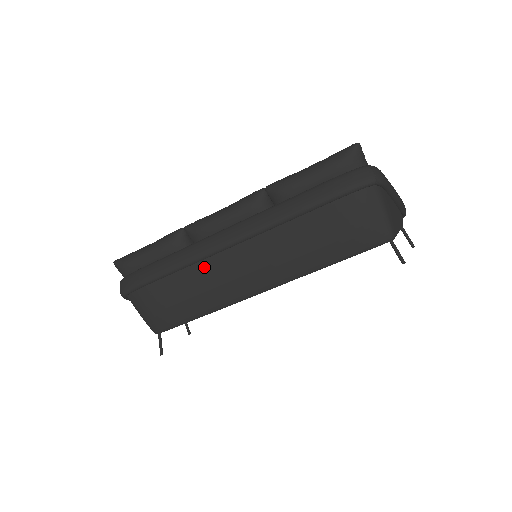
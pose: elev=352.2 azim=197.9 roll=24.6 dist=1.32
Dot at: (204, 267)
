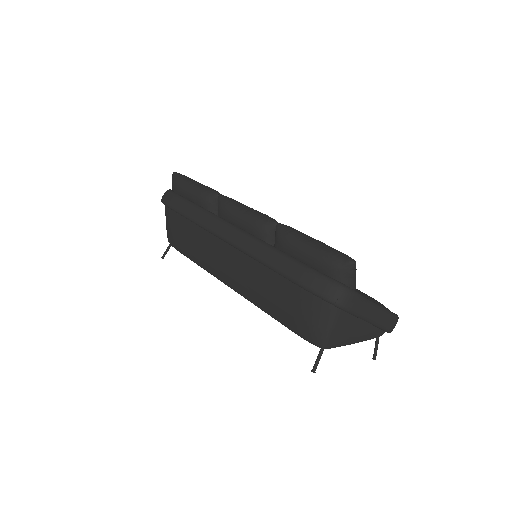
Dot at: (206, 236)
